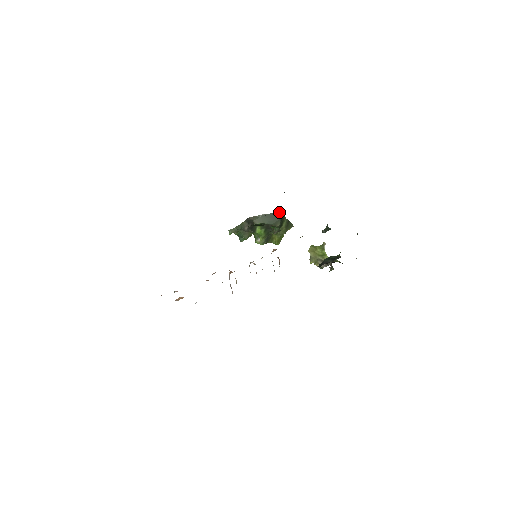
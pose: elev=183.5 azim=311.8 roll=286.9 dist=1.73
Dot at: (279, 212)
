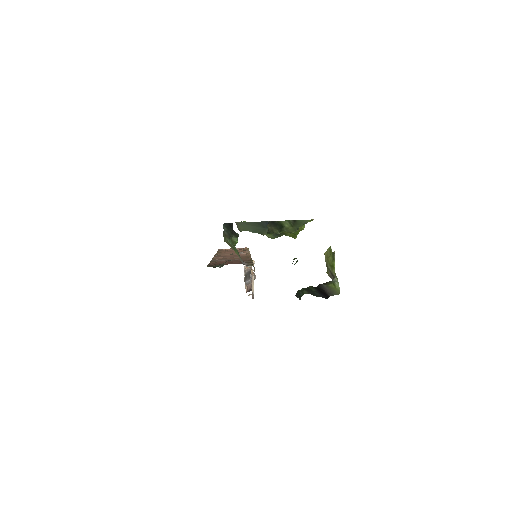
Dot at: (233, 239)
